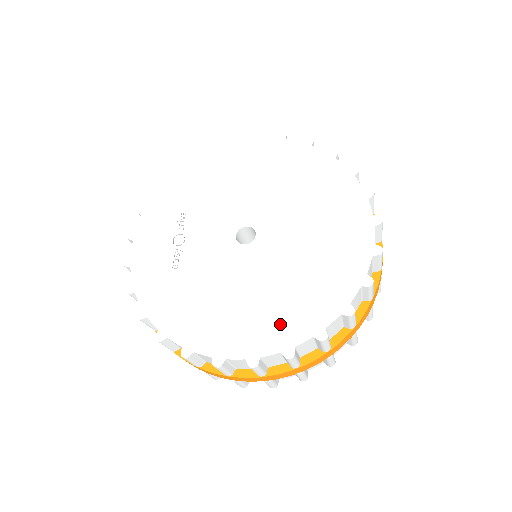
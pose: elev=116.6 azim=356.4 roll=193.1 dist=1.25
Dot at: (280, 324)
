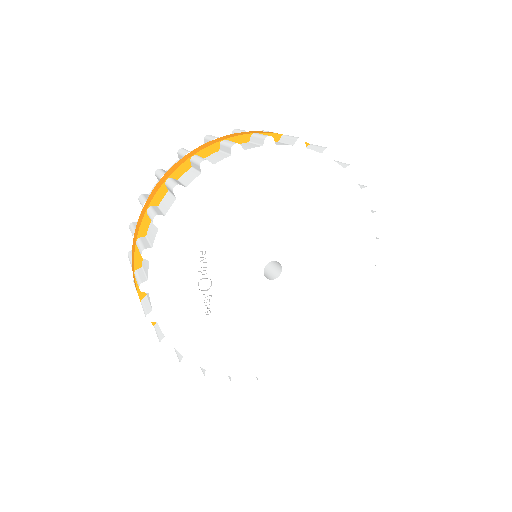
Dot at: (306, 341)
